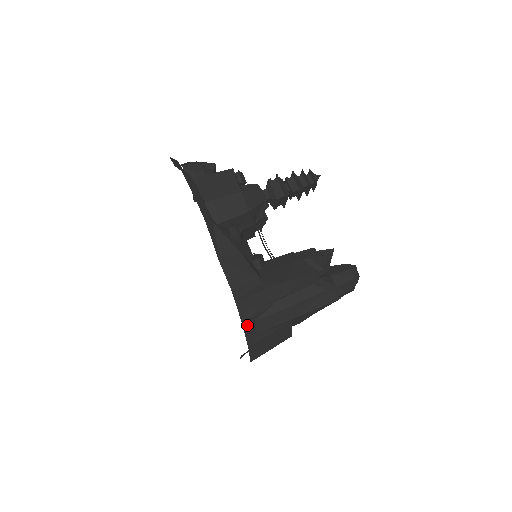
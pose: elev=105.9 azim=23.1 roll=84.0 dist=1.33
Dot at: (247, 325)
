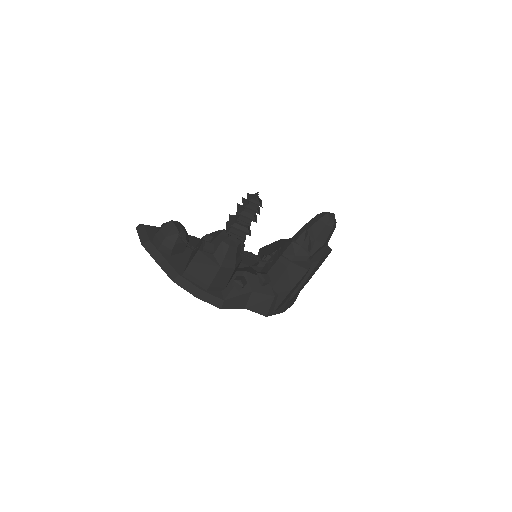
Dot at: (286, 308)
